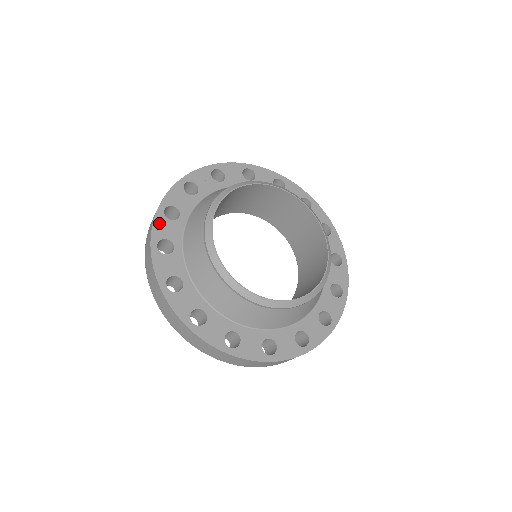
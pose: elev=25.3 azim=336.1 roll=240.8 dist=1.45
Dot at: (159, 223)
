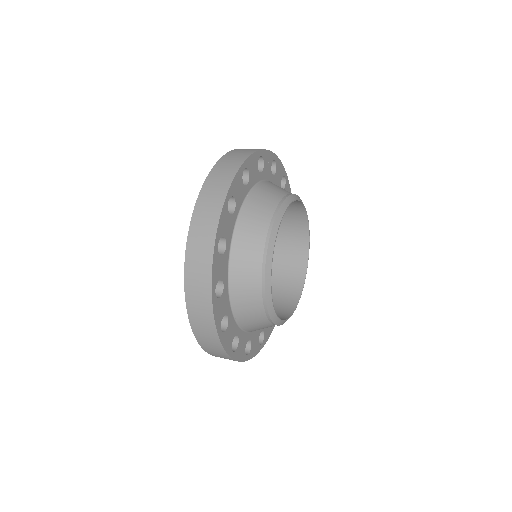
Dot at: (238, 179)
